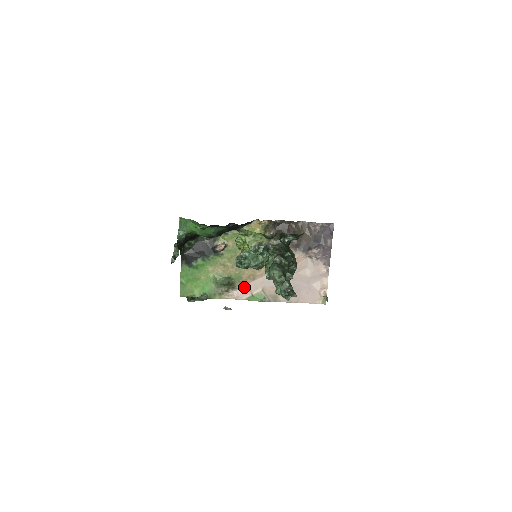
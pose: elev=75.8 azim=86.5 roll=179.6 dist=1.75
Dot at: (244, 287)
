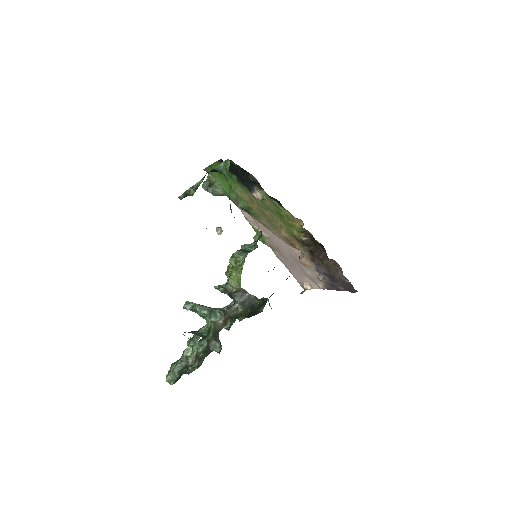
Dot at: (256, 221)
